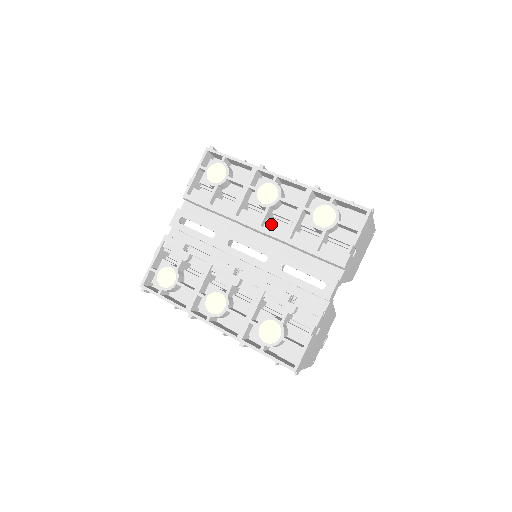
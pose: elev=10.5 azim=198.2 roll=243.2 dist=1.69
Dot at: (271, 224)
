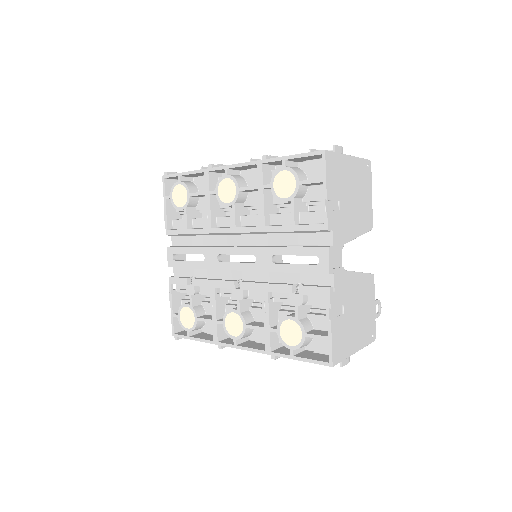
Dot at: (246, 219)
